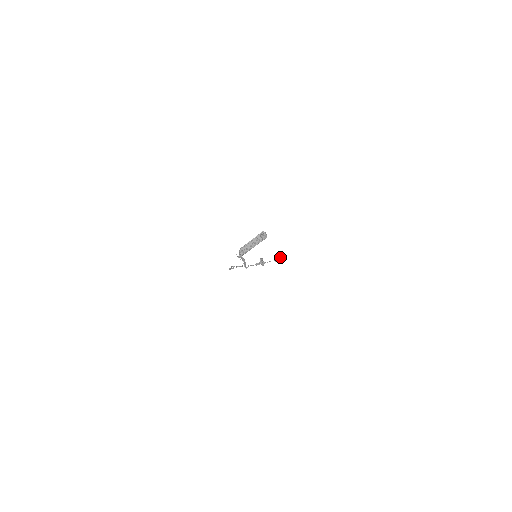
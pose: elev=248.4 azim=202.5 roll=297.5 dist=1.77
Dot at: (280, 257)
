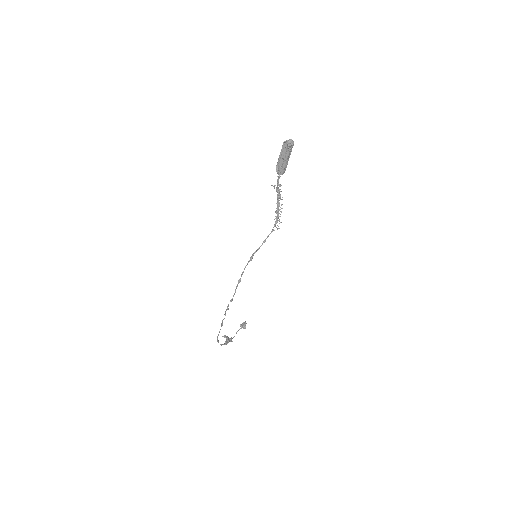
Dot at: occluded
